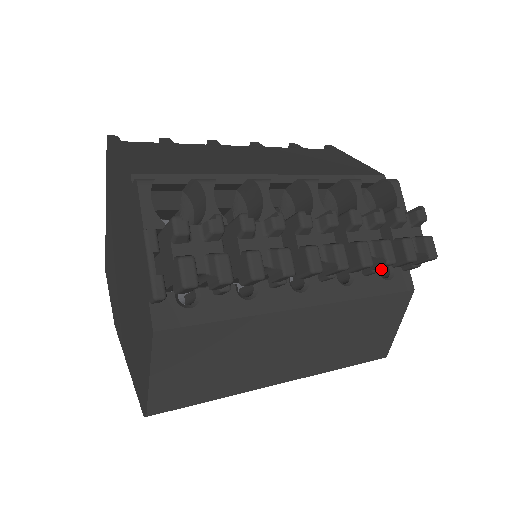
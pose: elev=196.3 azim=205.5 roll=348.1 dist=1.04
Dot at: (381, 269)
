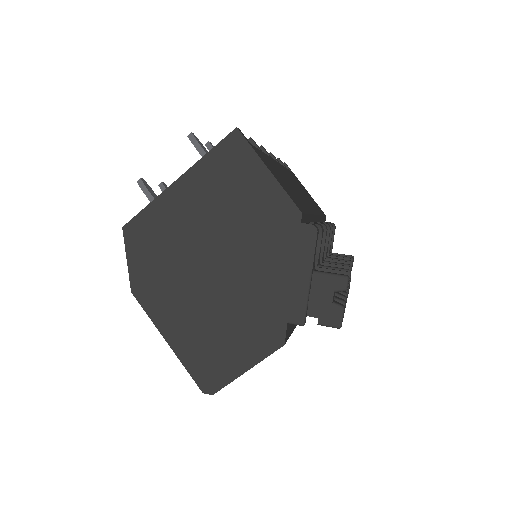
Dot at: occluded
